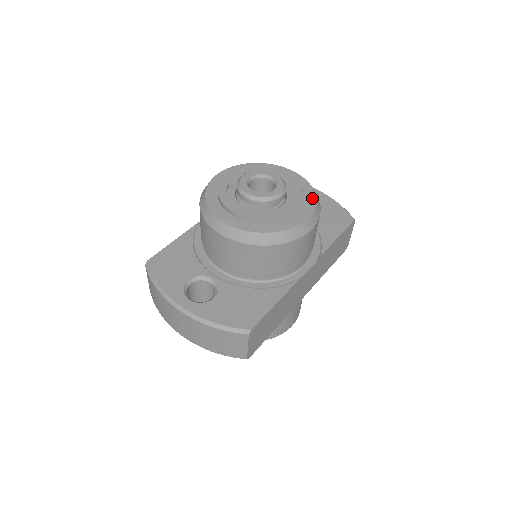
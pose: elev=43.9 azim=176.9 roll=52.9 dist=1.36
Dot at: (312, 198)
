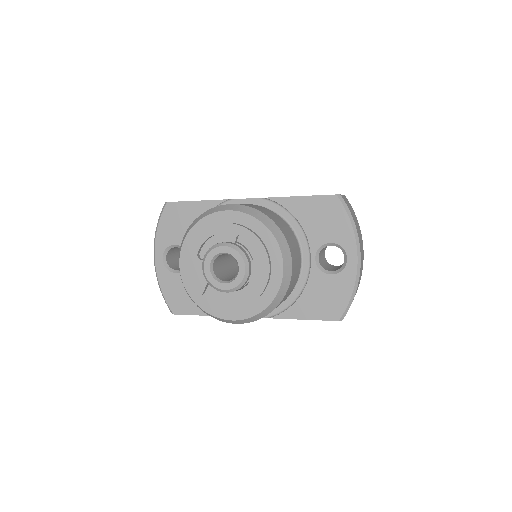
Dot at: (259, 309)
